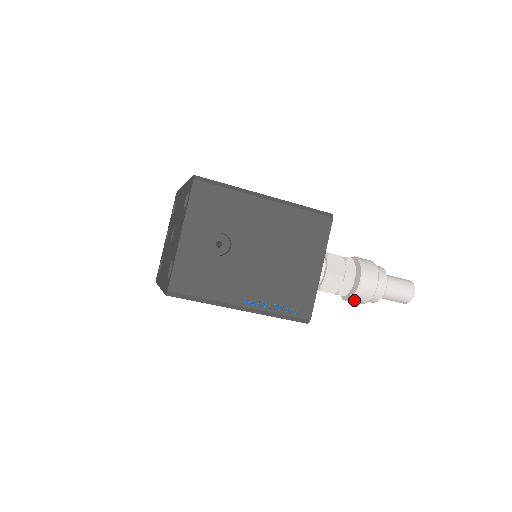
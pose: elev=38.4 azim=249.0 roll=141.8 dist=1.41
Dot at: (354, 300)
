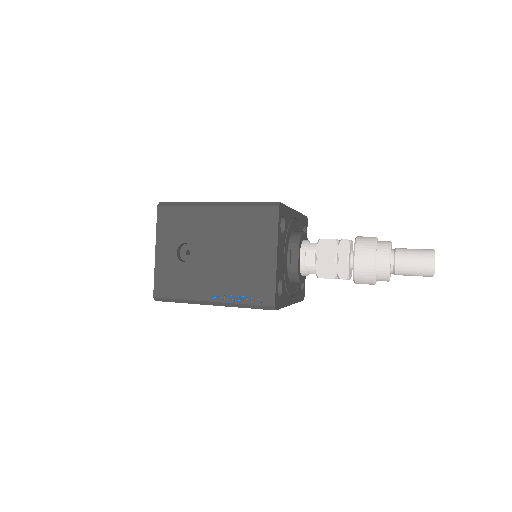
Dot at: (359, 282)
